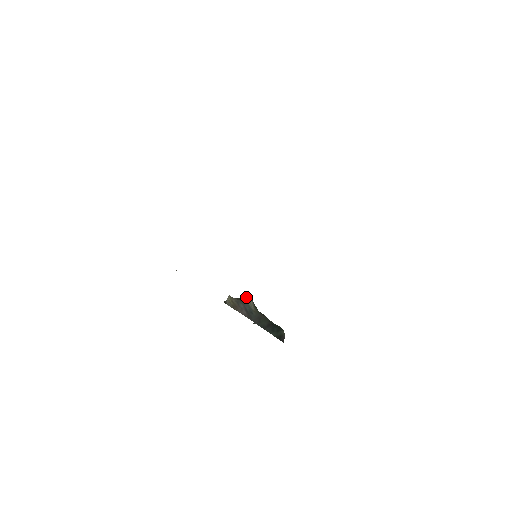
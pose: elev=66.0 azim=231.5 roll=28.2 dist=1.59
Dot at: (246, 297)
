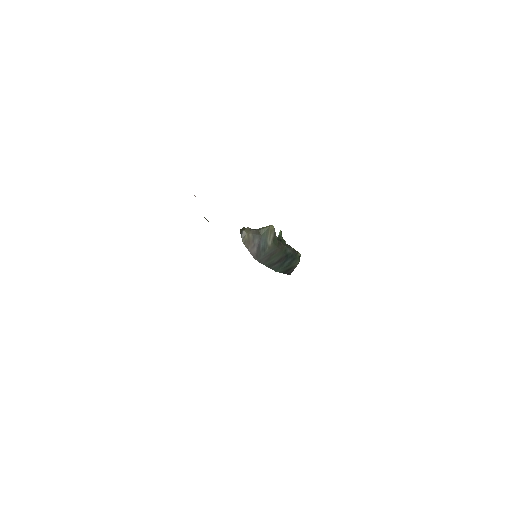
Dot at: (268, 229)
